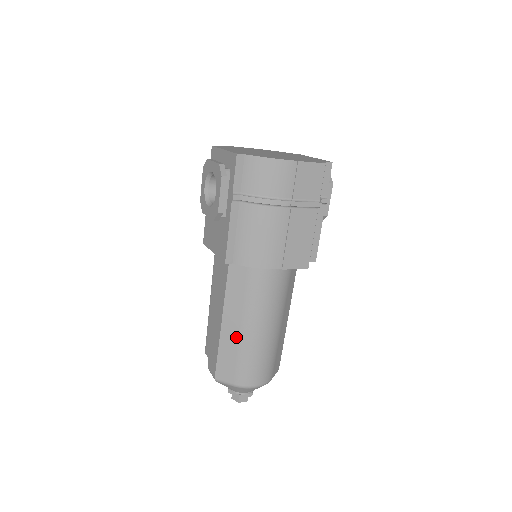
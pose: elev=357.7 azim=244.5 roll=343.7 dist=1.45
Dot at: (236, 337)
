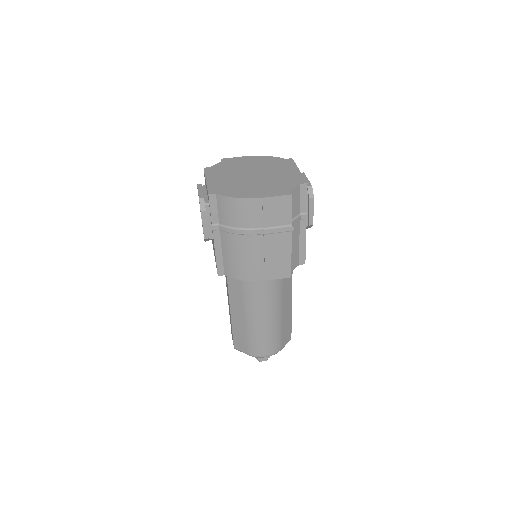
Dot at: (242, 323)
